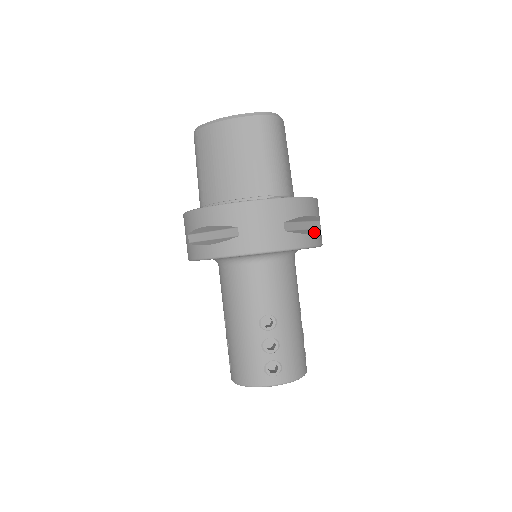
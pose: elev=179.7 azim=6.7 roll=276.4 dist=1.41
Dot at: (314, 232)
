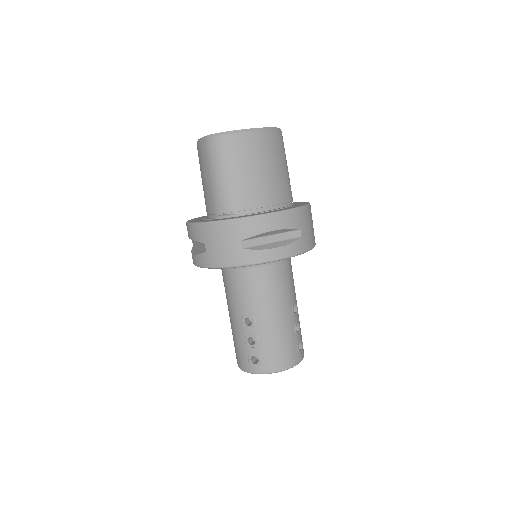
Dot at: occluded
